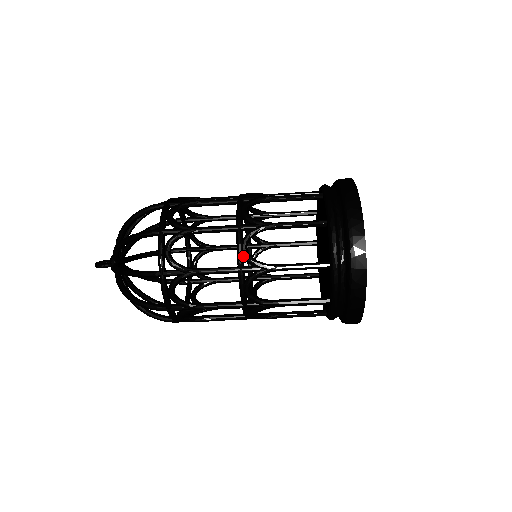
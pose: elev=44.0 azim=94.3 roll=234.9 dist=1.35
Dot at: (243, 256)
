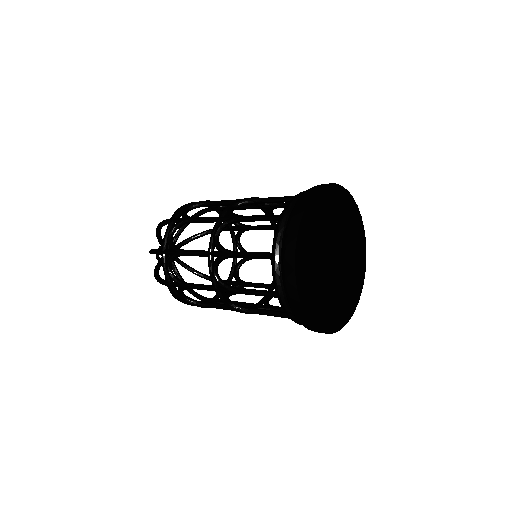
Dot at: (230, 306)
